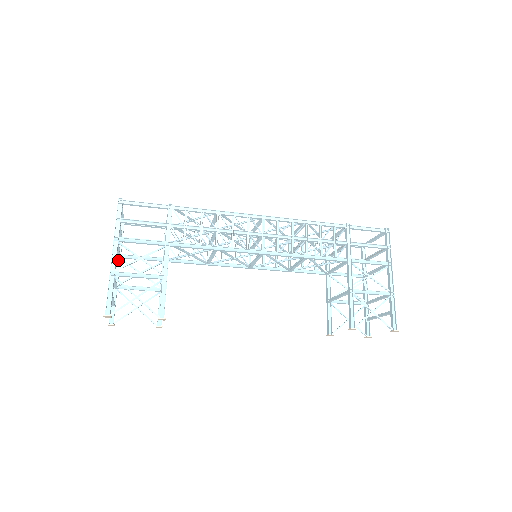
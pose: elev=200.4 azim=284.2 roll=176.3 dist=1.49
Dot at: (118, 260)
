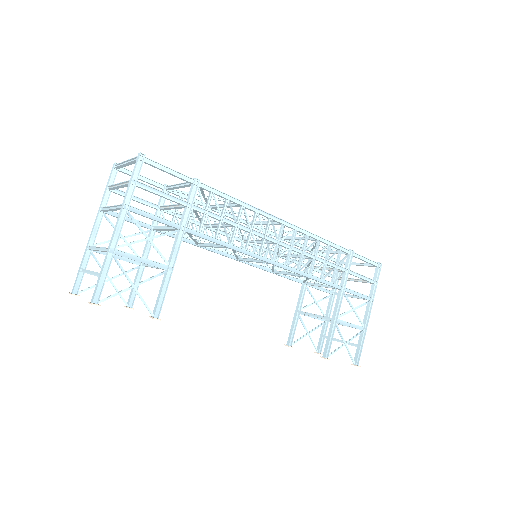
Dot at: (100, 215)
